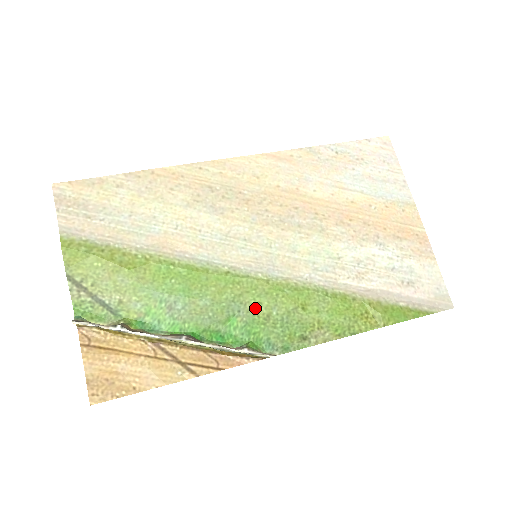
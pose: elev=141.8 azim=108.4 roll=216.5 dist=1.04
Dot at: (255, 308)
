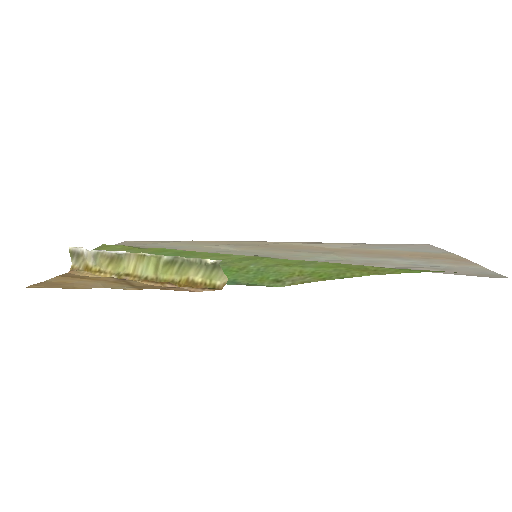
Dot at: (233, 264)
